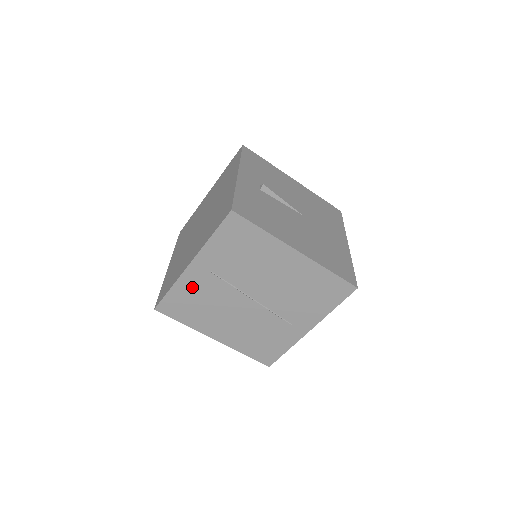
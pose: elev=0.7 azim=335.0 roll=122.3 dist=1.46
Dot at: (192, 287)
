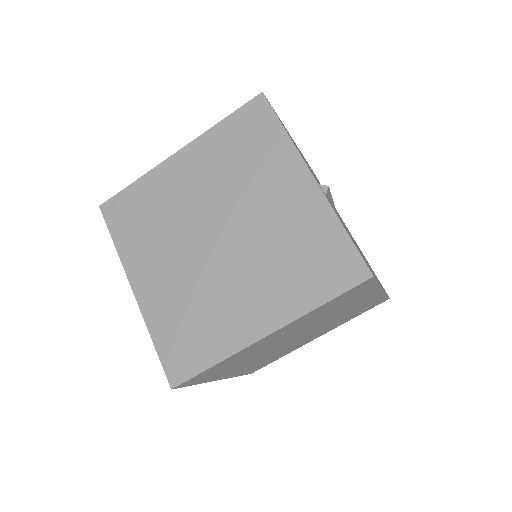
Dot at: (245, 353)
